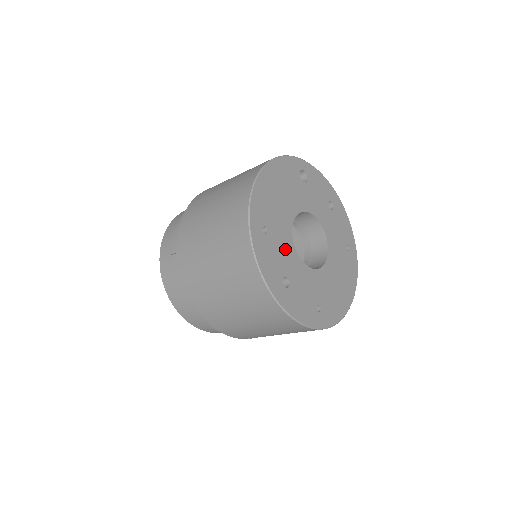
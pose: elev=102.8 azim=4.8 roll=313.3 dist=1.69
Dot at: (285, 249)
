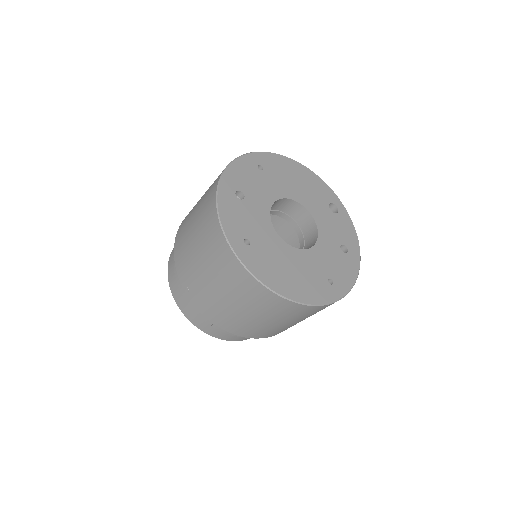
Dot at: (264, 191)
